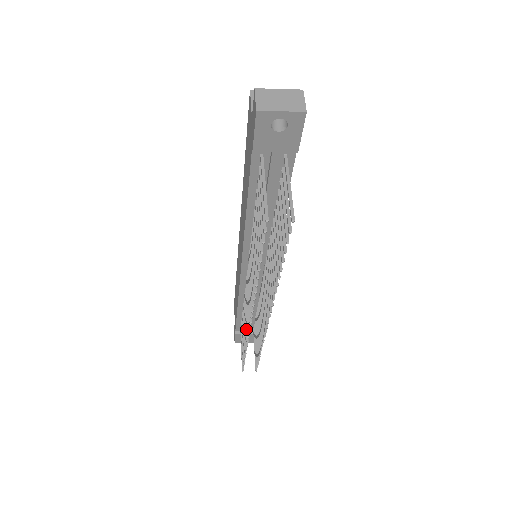
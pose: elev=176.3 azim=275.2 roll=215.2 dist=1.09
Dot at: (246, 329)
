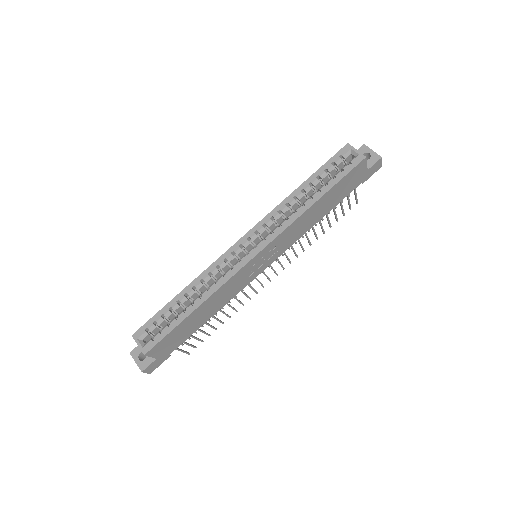
Dot at: occluded
